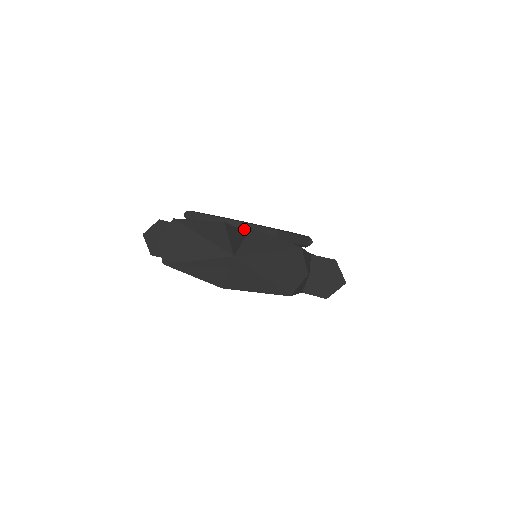
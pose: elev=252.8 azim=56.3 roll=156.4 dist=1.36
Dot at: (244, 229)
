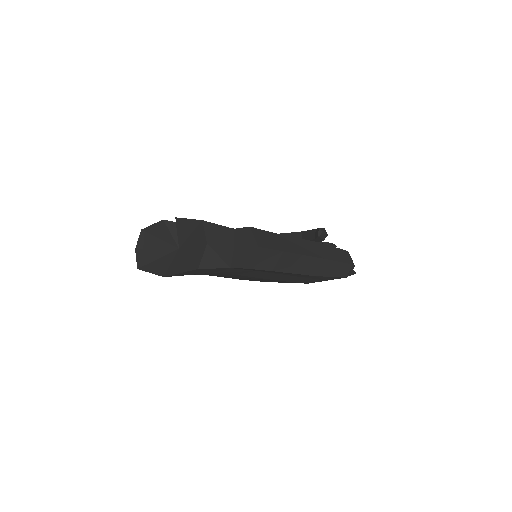
Dot at: occluded
